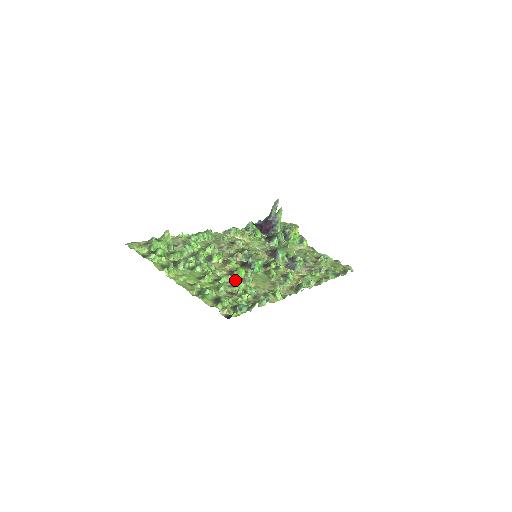
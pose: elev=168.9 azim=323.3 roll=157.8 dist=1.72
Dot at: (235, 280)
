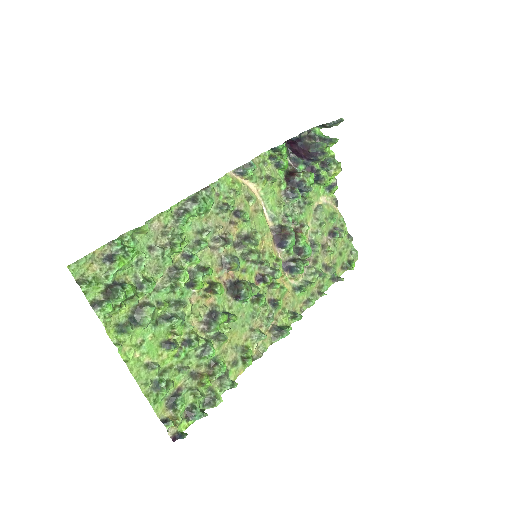
Dot at: (208, 348)
